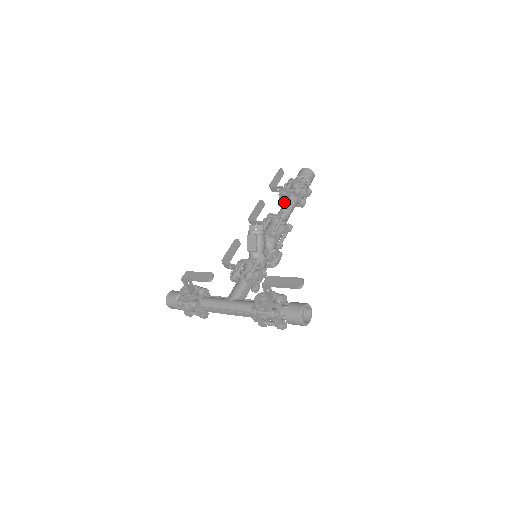
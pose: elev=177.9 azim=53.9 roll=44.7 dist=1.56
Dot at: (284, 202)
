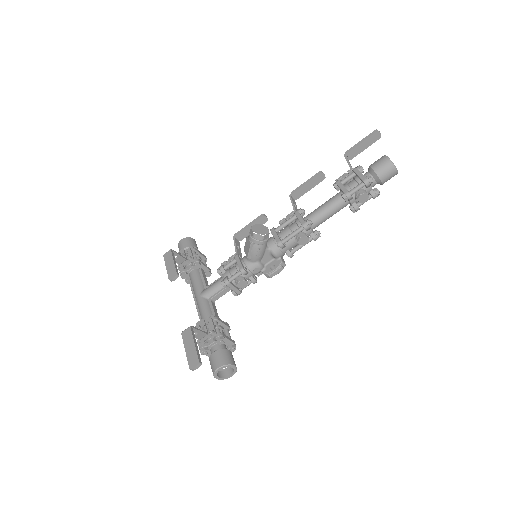
Dot at: (329, 199)
